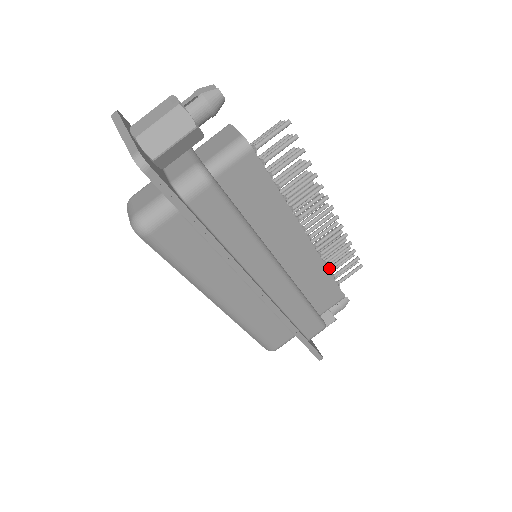
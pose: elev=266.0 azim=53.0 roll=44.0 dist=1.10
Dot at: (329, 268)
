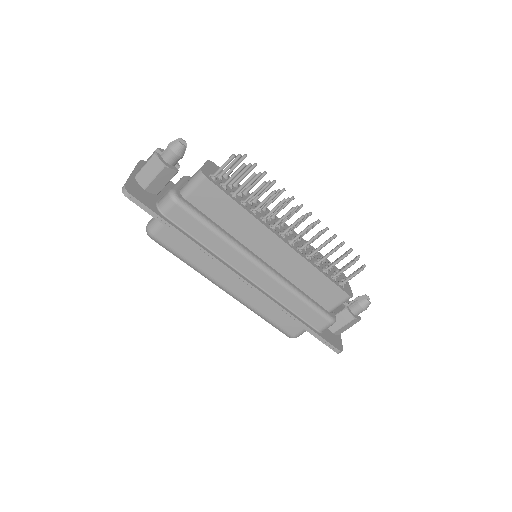
Dot at: (325, 269)
